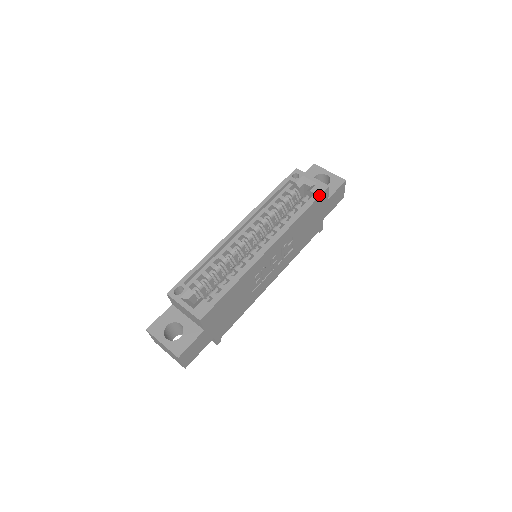
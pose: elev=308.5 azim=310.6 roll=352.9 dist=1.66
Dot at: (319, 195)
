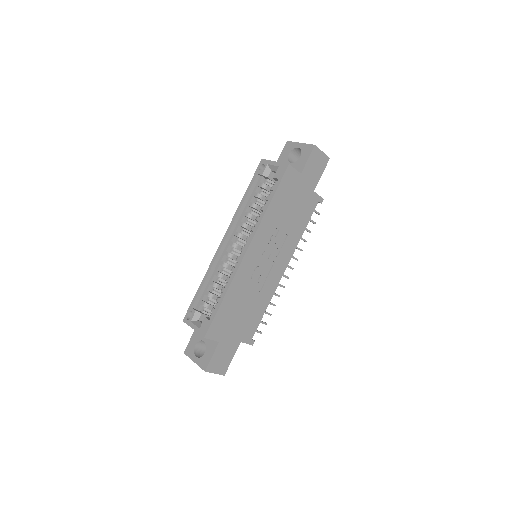
Dot at: (281, 178)
